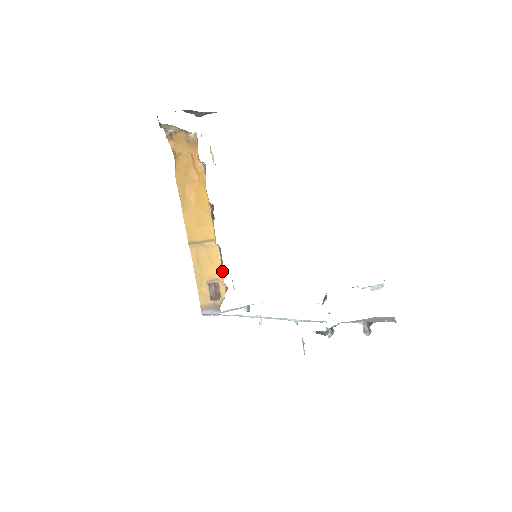
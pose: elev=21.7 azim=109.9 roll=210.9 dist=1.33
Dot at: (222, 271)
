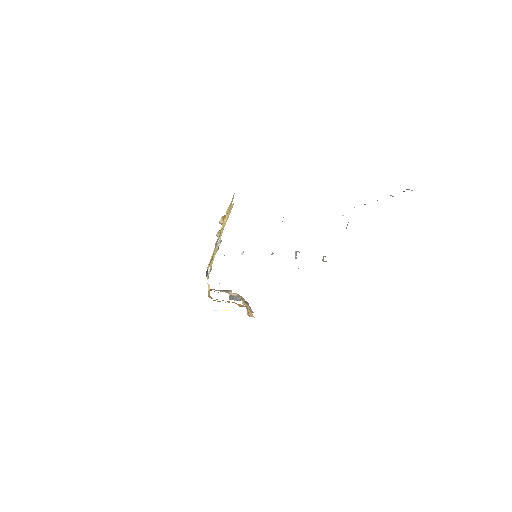
Dot at: (239, 295)
